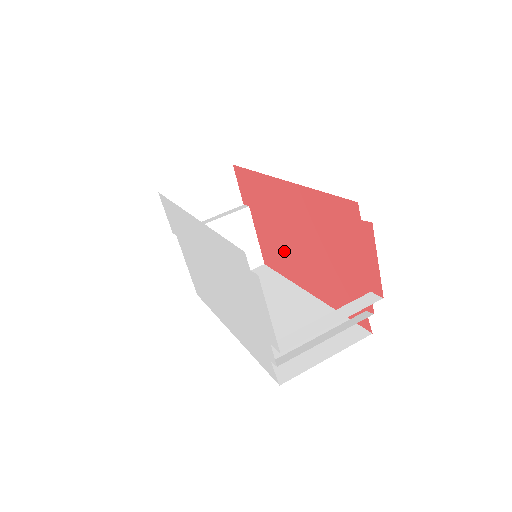
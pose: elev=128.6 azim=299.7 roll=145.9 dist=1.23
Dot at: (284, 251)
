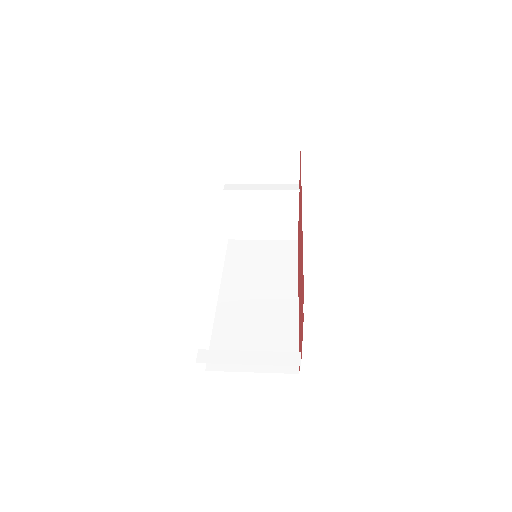
Dot at: occluded
